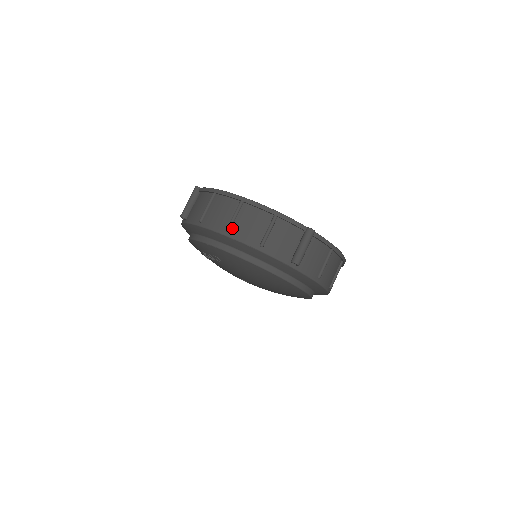
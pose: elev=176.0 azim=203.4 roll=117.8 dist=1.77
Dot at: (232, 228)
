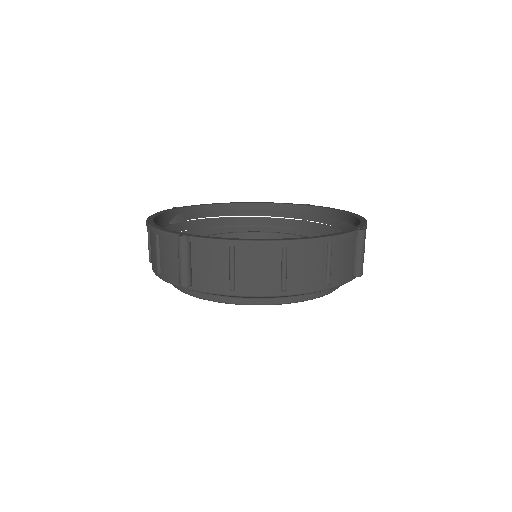
Dot at: occluded
